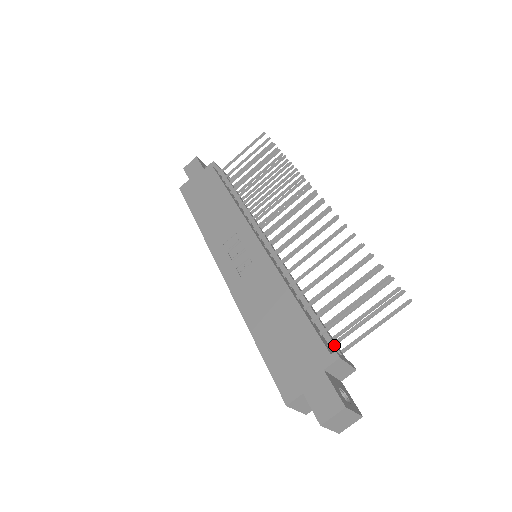
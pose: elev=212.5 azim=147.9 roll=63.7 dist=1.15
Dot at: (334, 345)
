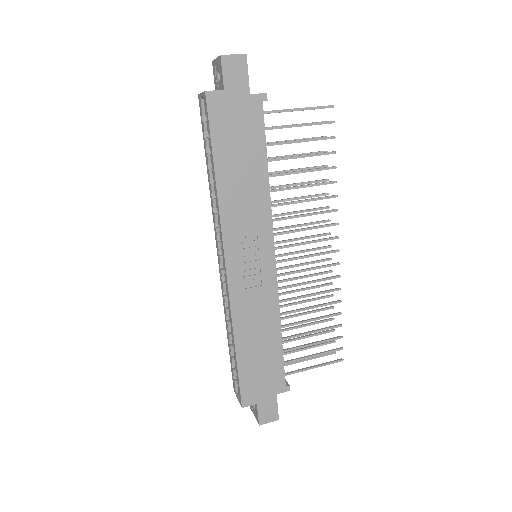
Dot at: occluded
